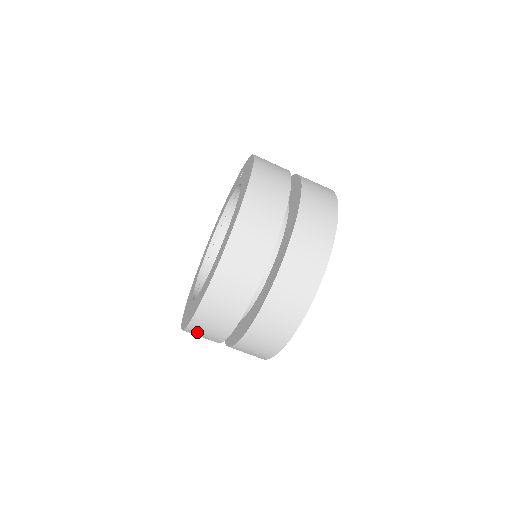
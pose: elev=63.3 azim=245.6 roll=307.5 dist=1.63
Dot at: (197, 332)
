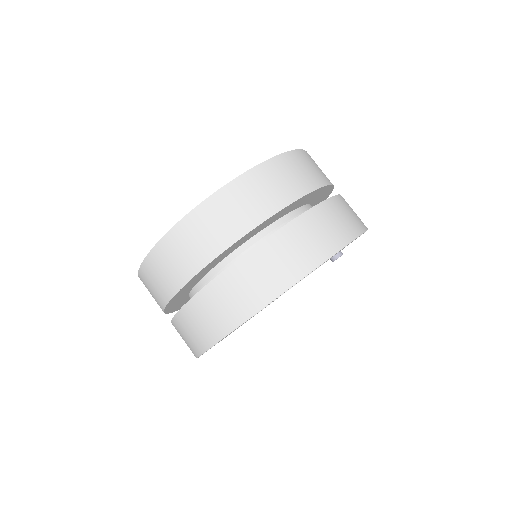
Dot at: (156, 267)
